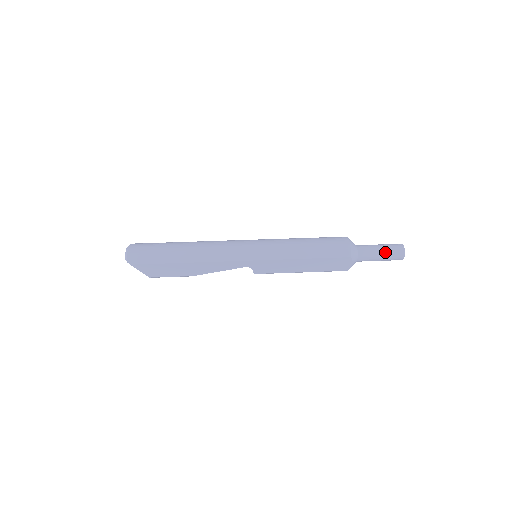
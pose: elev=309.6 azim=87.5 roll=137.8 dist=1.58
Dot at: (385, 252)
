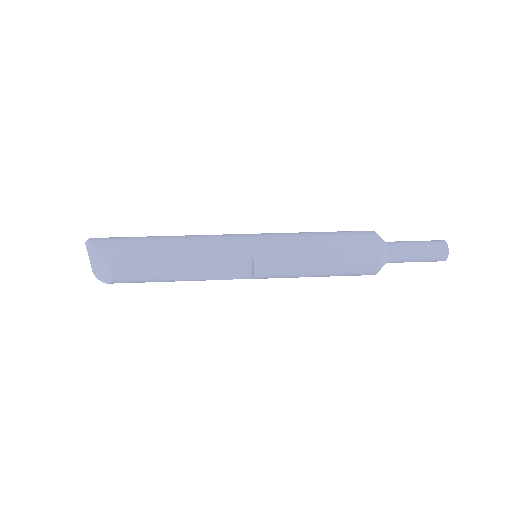
Dot at: (420, 242)
